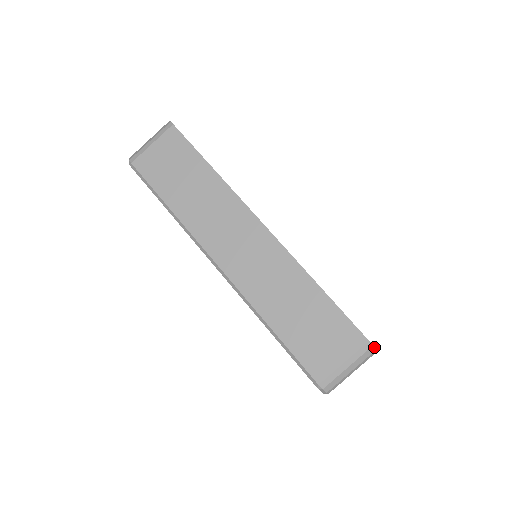
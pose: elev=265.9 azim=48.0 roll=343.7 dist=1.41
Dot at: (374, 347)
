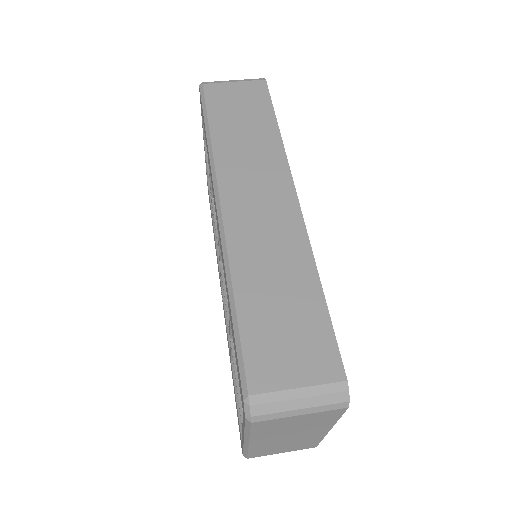
Dot at: (349, 395)
